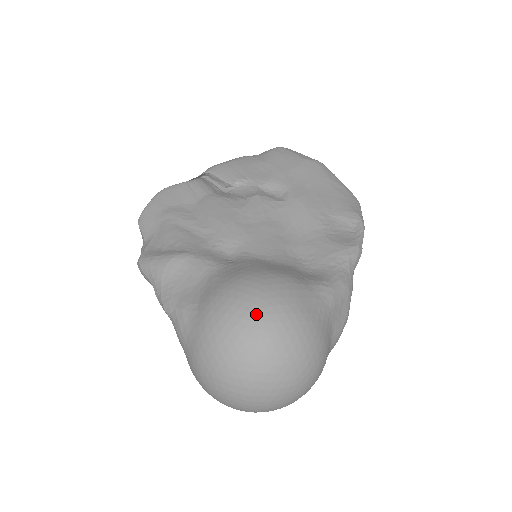
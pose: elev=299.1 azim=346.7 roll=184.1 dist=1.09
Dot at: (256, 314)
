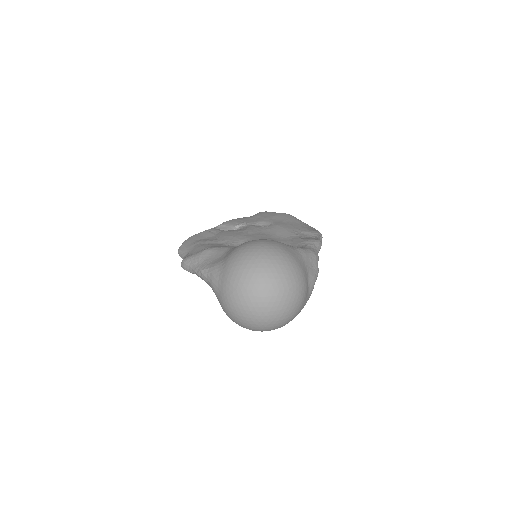
Dot at: (259, 249)
